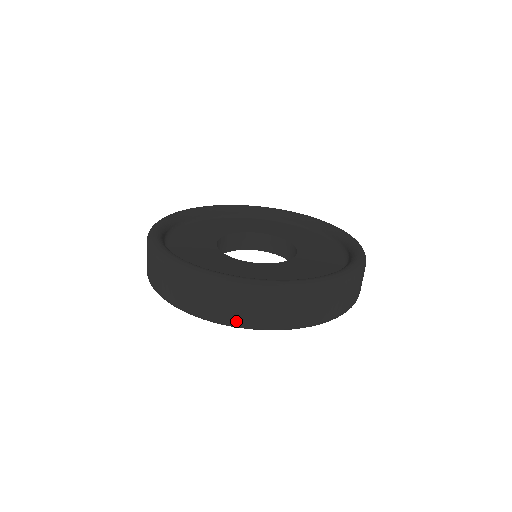
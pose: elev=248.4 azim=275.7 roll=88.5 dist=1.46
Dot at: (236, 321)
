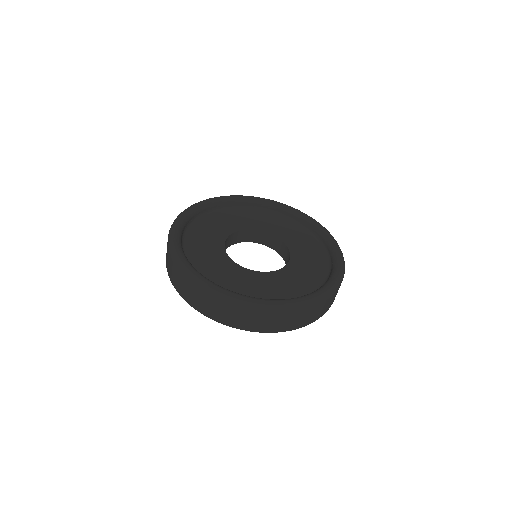
Dot at: (246, 328)
